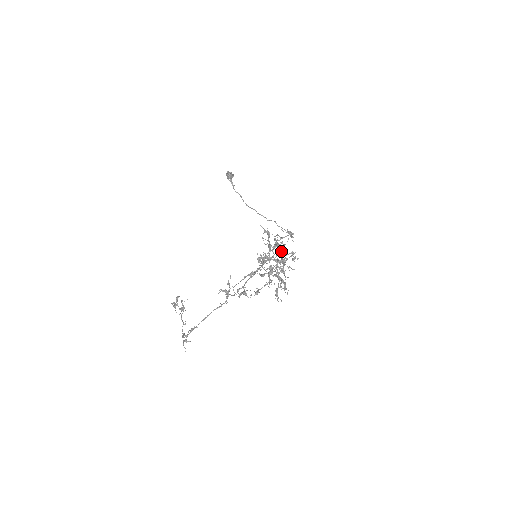
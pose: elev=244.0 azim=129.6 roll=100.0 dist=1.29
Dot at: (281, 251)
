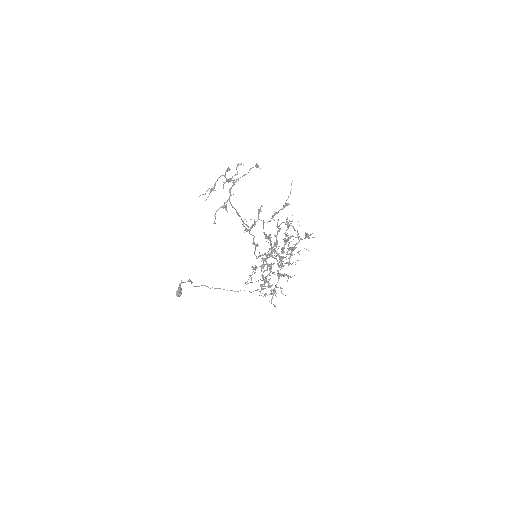
Dot at: occluded
